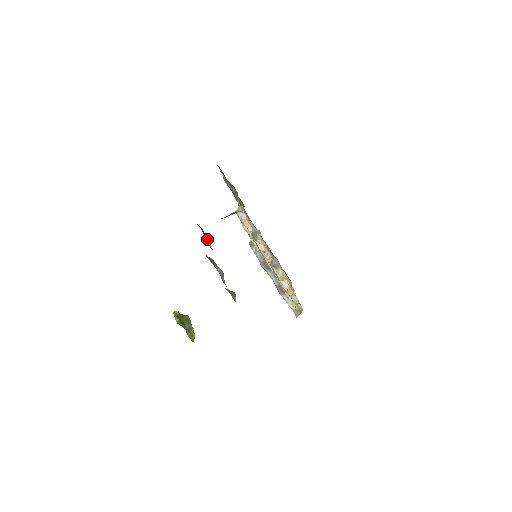
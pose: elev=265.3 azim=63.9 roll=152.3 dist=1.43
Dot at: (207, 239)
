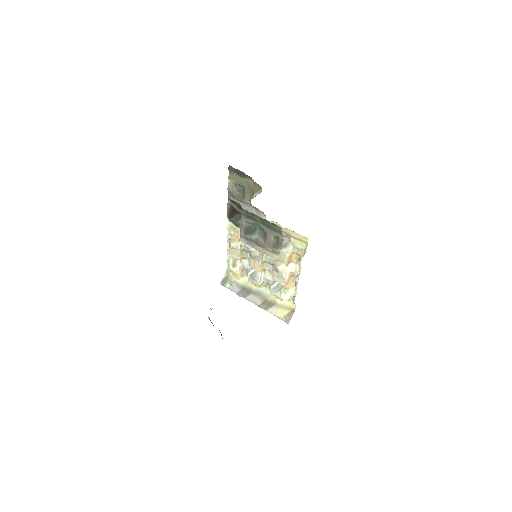
Dot at: (236, 218)
